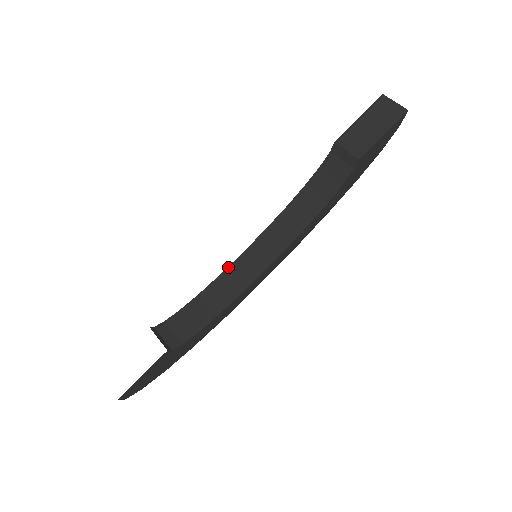
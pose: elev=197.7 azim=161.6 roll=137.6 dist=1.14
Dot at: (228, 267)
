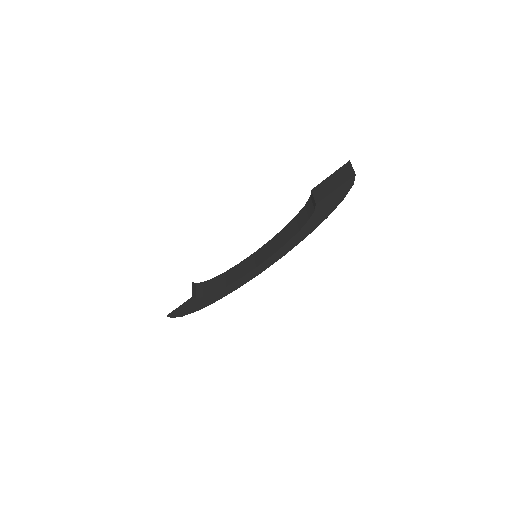
Dot at: (244, 260)
